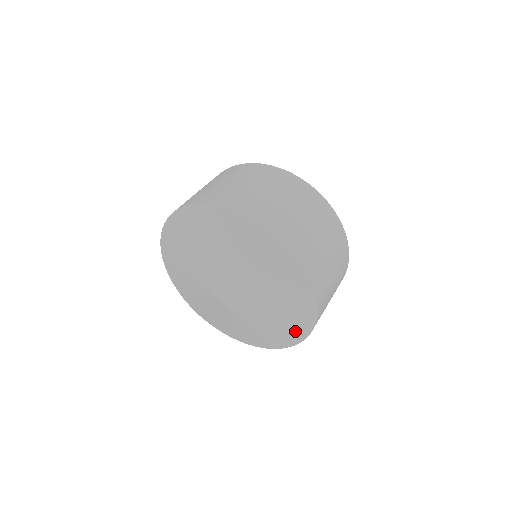
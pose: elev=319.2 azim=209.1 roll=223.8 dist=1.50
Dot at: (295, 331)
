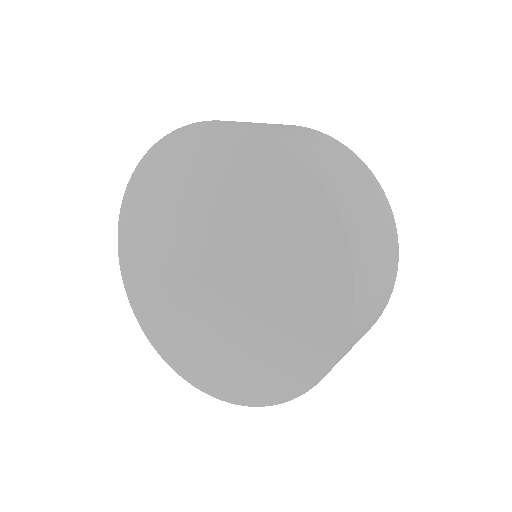
Dot at: (300, 367)
